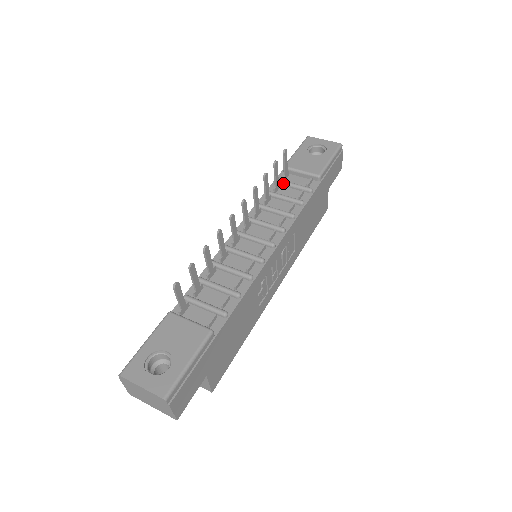
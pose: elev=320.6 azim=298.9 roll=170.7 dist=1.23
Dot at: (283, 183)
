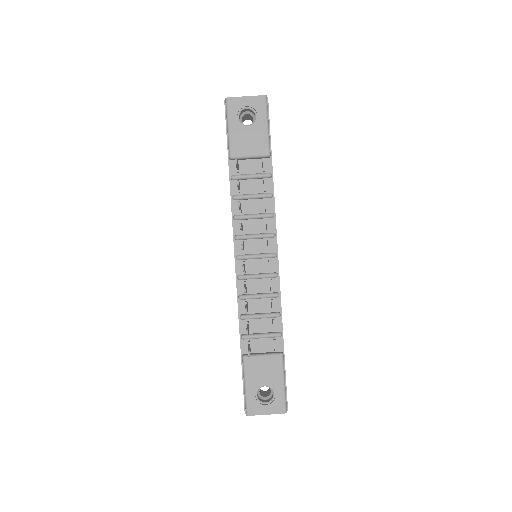
Dot at: (241, 179)
